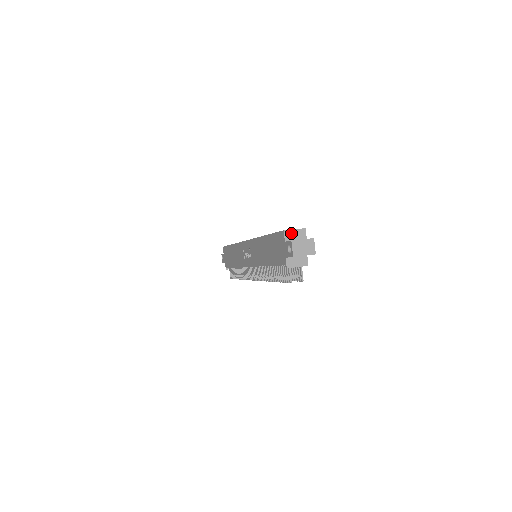
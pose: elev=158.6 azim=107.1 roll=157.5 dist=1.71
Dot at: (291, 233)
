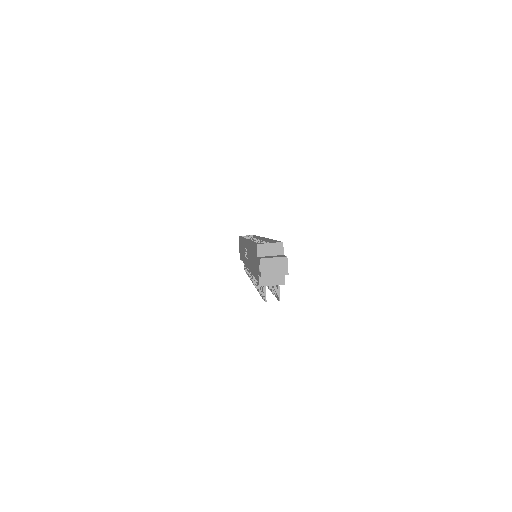
Dot at: (265, 247)
